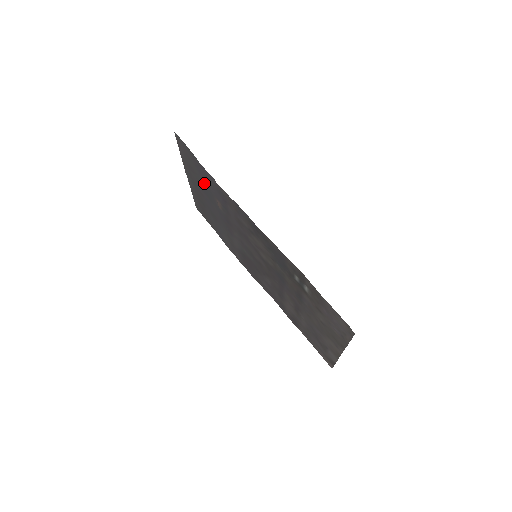
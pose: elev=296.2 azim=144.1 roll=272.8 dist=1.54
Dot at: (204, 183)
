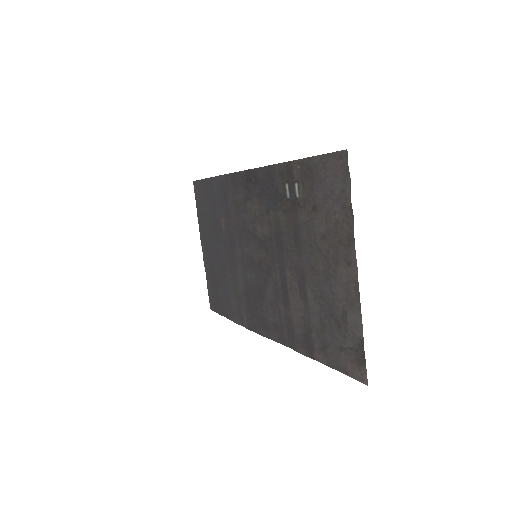
Dot at: (212, 214)
